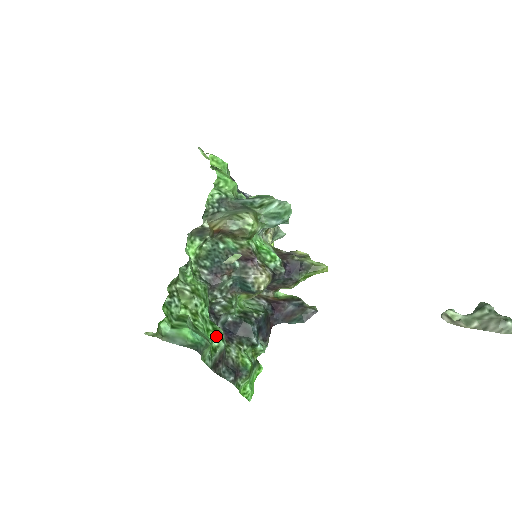
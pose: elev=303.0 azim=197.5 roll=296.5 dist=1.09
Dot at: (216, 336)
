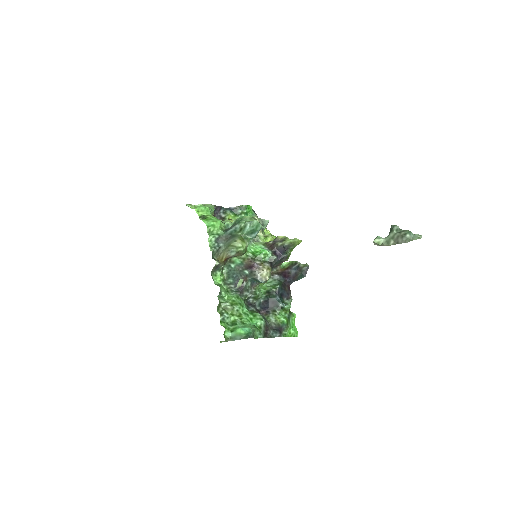
Dot at: (257, 320)
